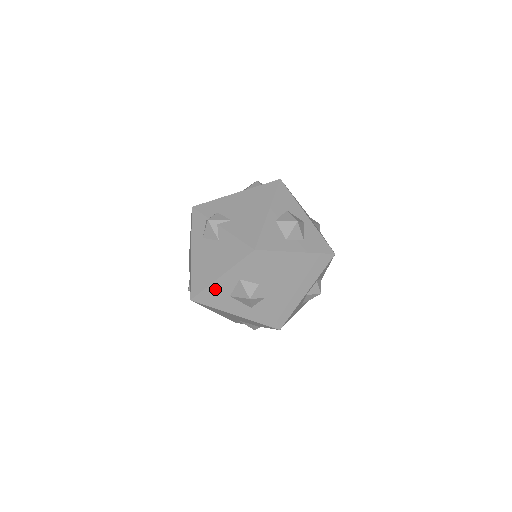
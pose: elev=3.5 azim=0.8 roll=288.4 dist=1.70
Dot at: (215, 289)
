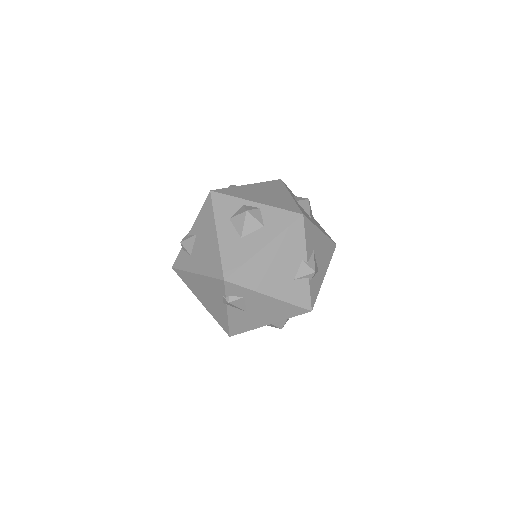
Dot at: (226, 247)
